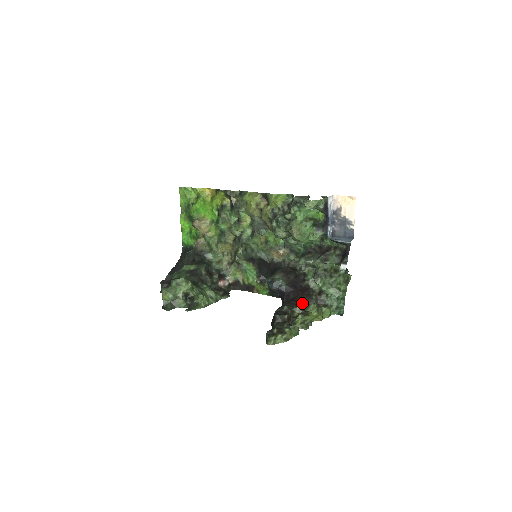
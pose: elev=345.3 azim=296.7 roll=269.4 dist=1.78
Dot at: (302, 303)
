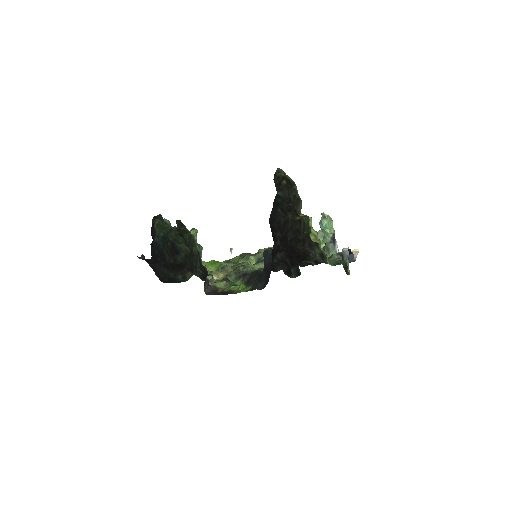
Dot at: (302, 236)
